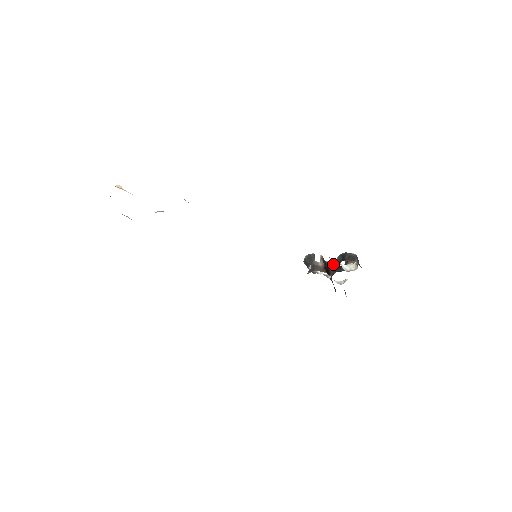
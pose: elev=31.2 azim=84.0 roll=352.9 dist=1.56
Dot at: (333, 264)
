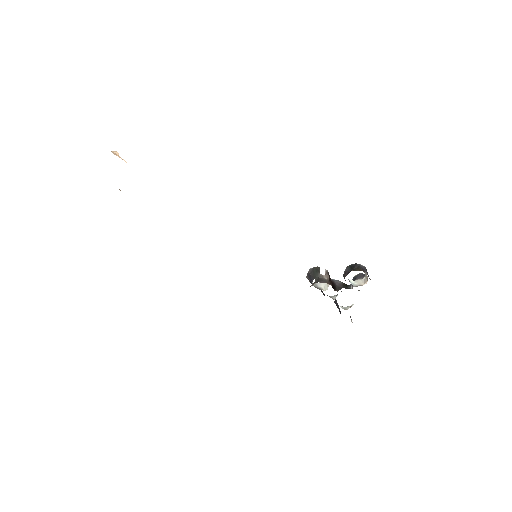
Dot at: (339, 282)
